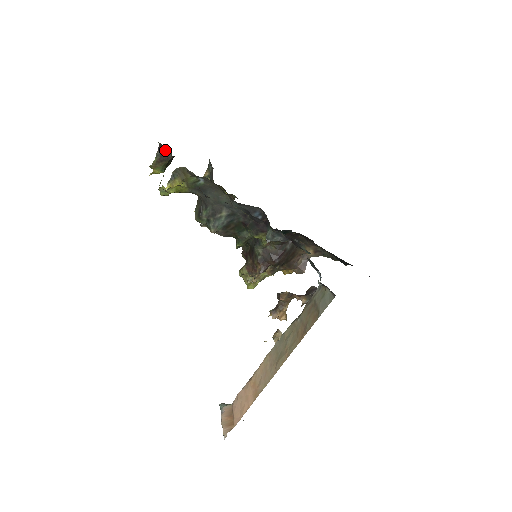
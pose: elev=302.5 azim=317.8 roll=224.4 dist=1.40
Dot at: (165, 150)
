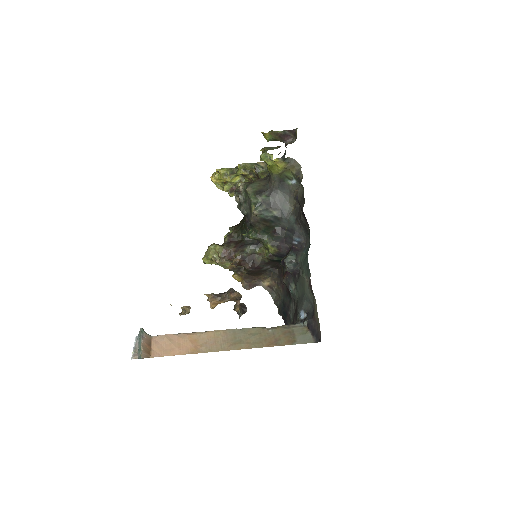
Dot at: (291, 135)
